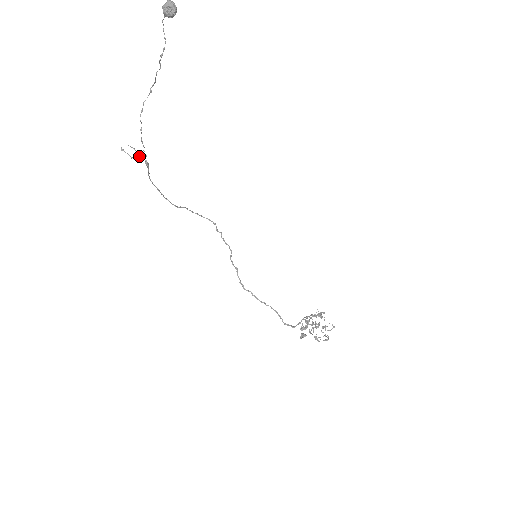
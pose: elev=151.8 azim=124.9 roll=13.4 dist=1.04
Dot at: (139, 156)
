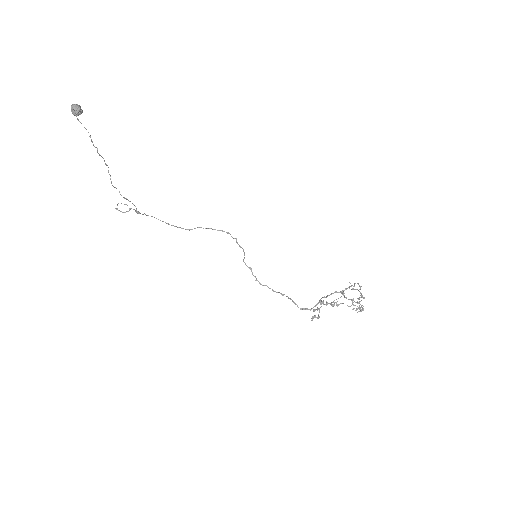
Dot at: (130, 209)
